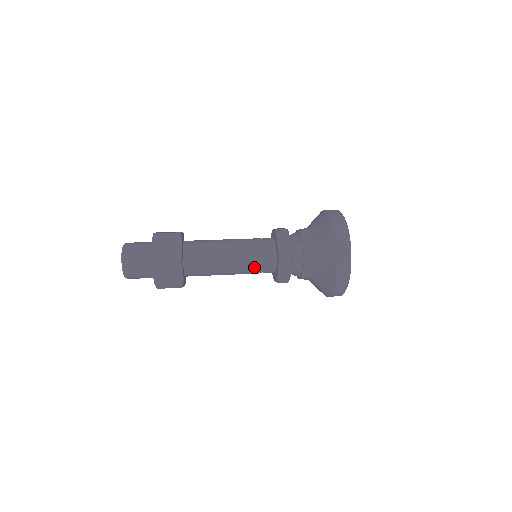
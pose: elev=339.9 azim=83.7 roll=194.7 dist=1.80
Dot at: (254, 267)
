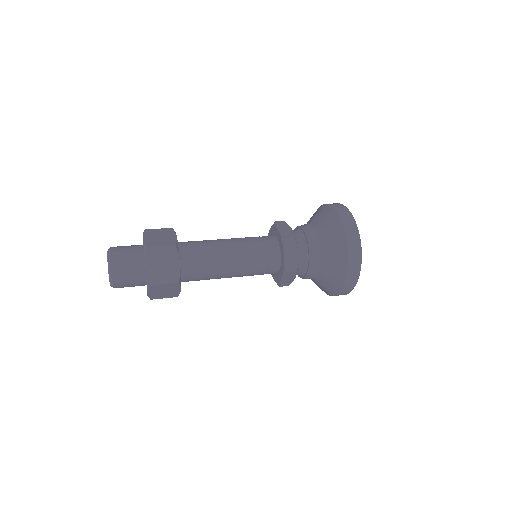
Dot at: (255, 274)
